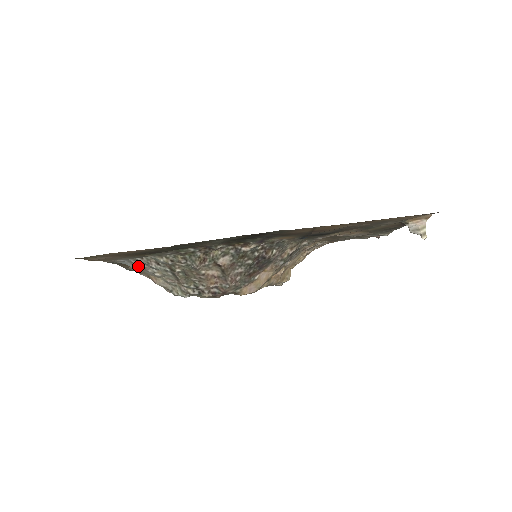
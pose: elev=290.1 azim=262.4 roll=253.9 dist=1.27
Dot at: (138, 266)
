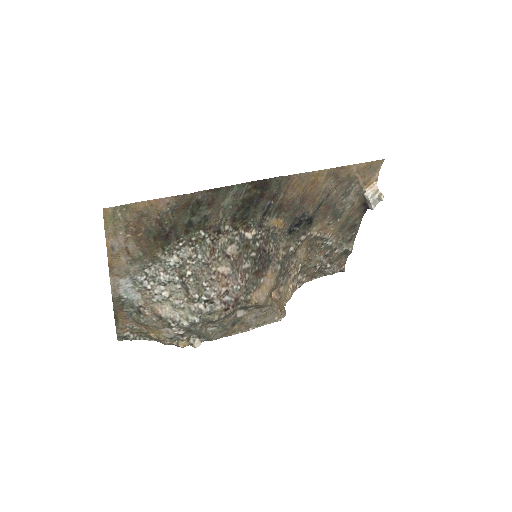
Dot at: (143, 289)
